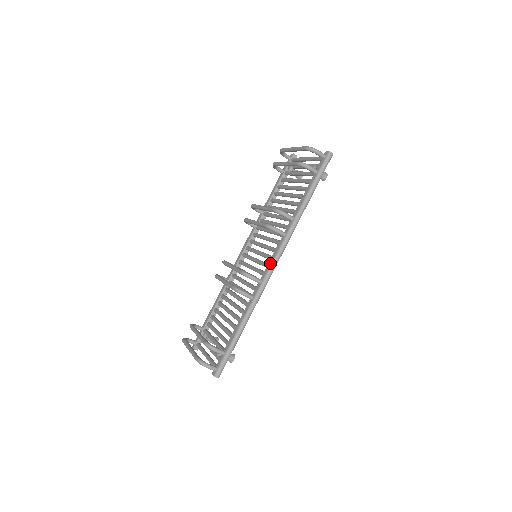
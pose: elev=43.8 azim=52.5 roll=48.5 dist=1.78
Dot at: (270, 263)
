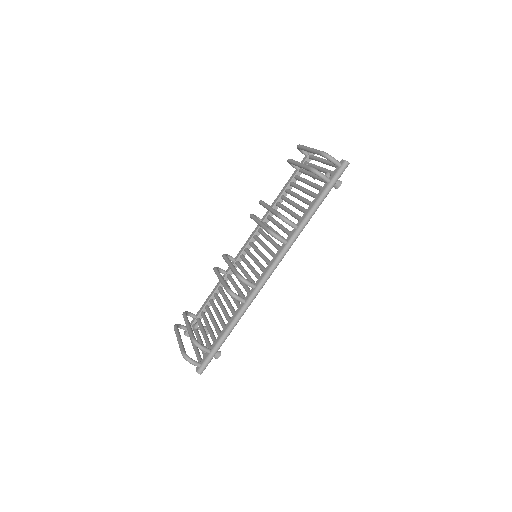
Dot at: (267, 269)
